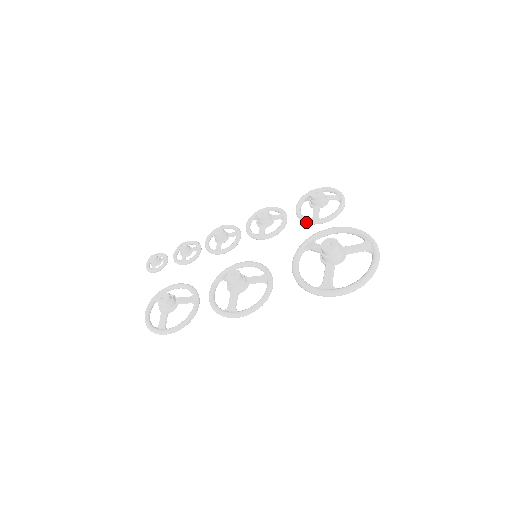
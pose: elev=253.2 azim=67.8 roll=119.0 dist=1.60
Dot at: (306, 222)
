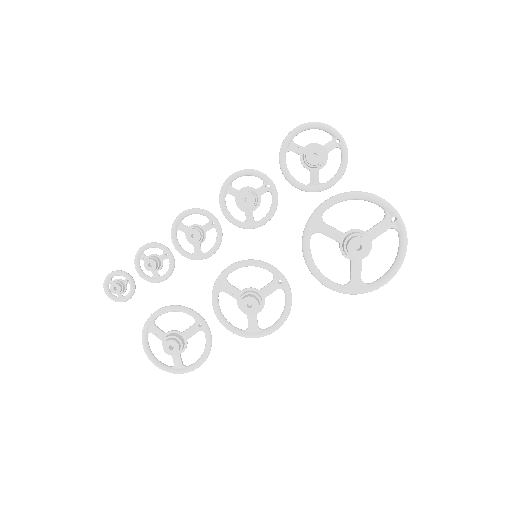
Dot at: occluded
